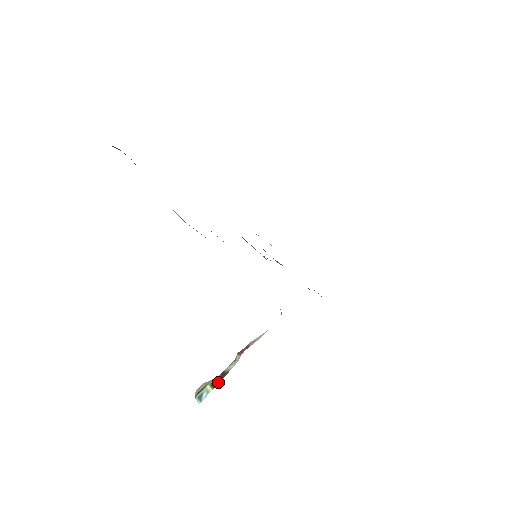
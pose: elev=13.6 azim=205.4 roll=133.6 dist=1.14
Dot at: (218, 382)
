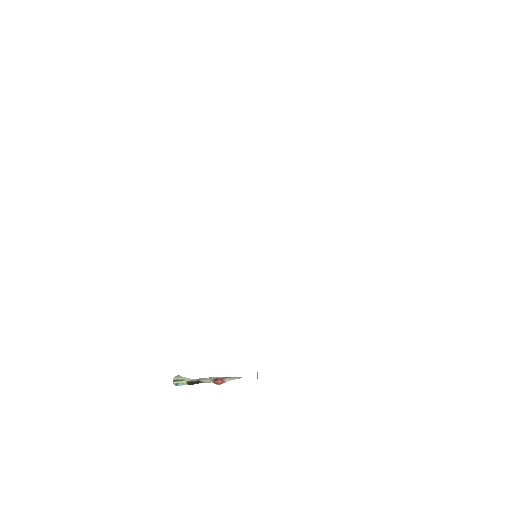
Dot at: (193, 384)
